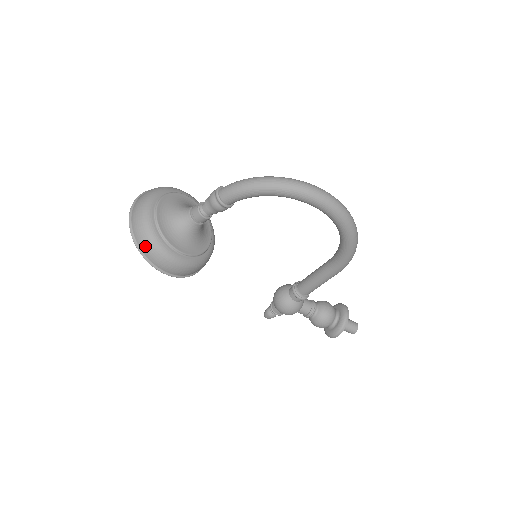
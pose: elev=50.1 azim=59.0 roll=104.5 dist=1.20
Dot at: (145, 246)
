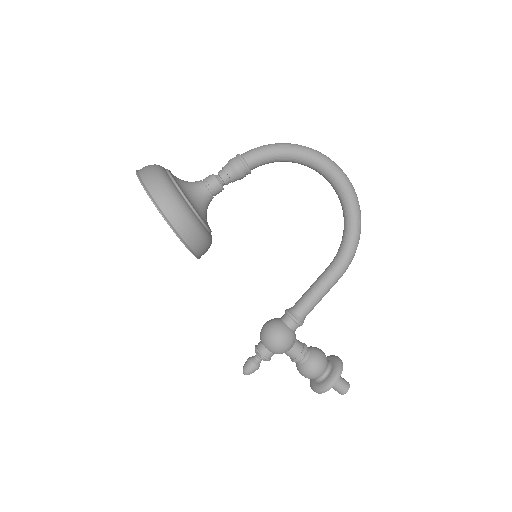
Dot at: (158, 190)
